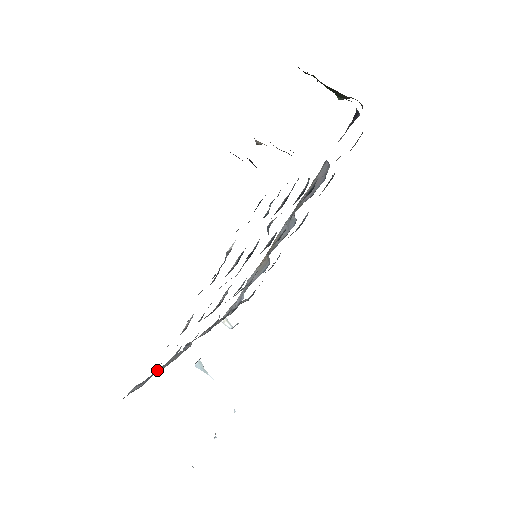
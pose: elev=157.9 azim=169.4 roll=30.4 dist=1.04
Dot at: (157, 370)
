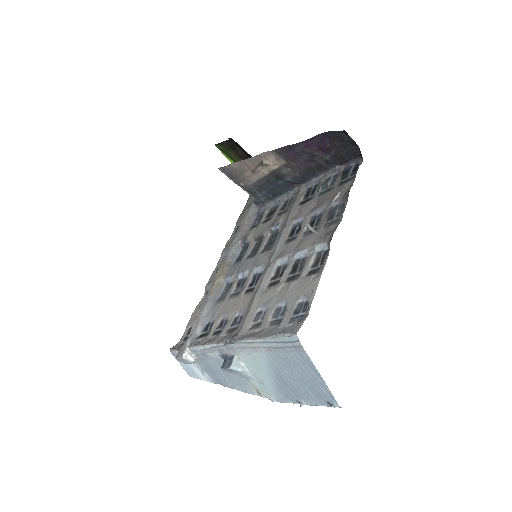
Dot at: (261, 336)
